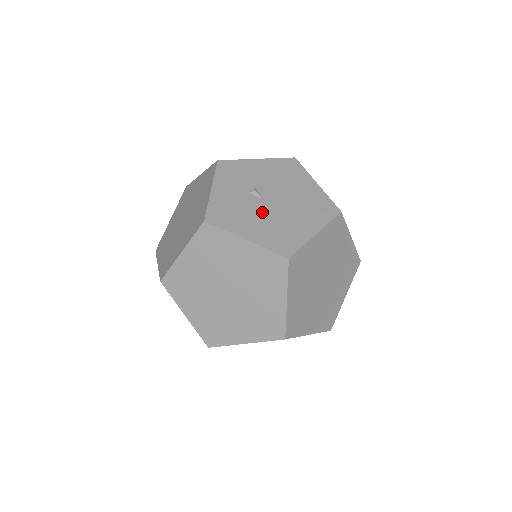
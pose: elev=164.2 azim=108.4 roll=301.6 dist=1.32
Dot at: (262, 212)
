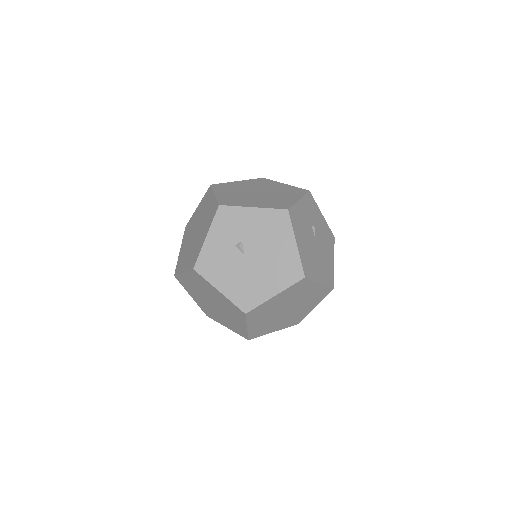
Dot at: (239, 267)
